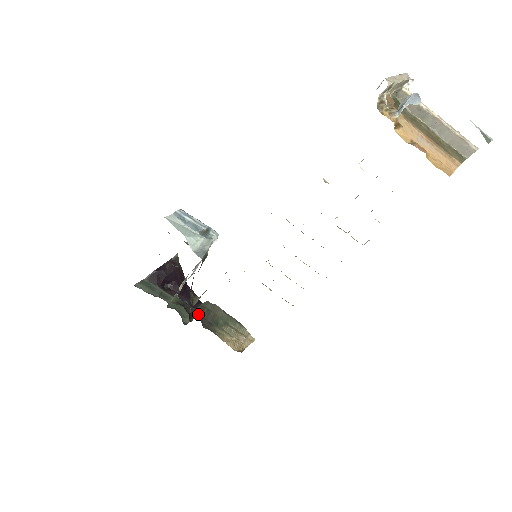
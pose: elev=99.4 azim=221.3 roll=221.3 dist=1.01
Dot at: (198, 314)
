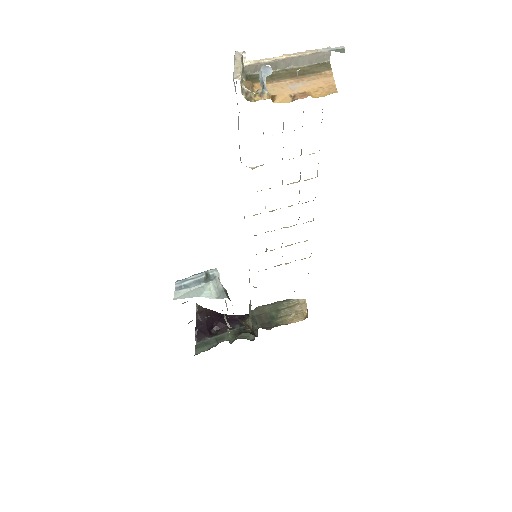
Dot at: occluded
